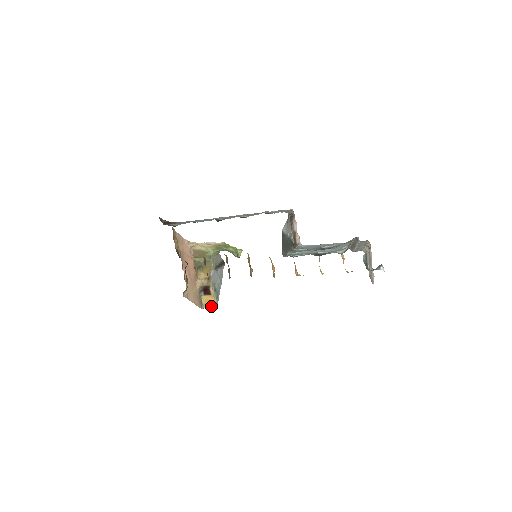
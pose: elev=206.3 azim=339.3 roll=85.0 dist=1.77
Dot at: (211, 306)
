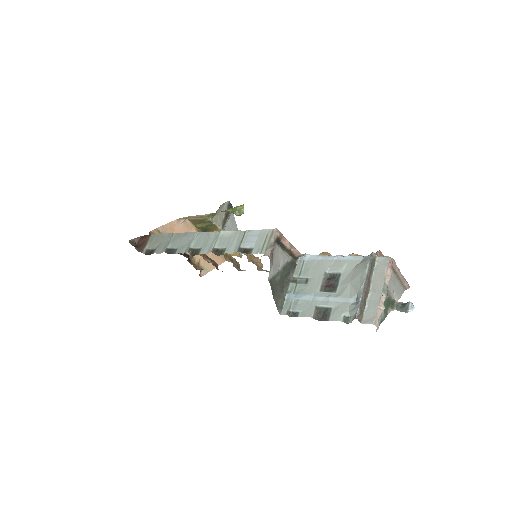
Dot at: occluded
